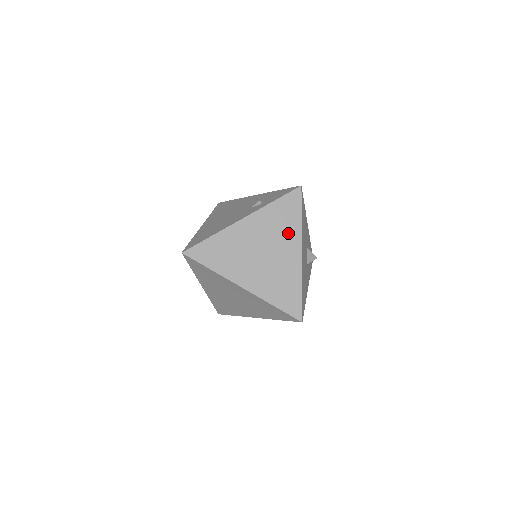
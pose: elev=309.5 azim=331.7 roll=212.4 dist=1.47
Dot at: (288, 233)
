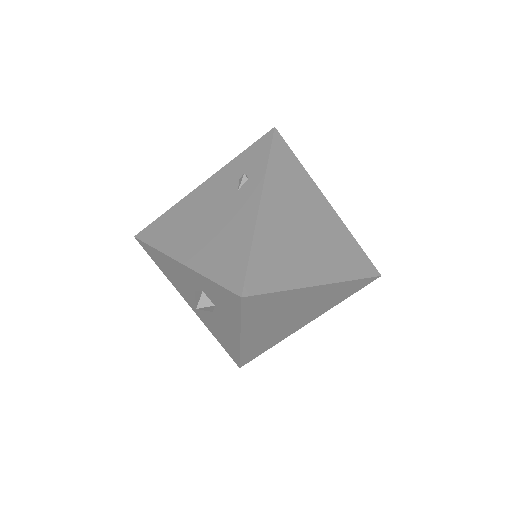
Dot at: (305, 189)
